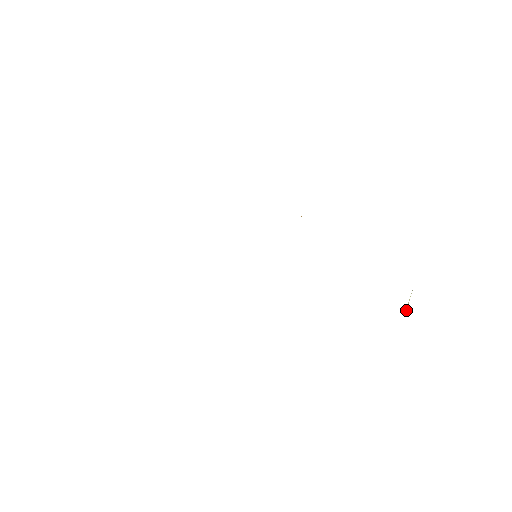
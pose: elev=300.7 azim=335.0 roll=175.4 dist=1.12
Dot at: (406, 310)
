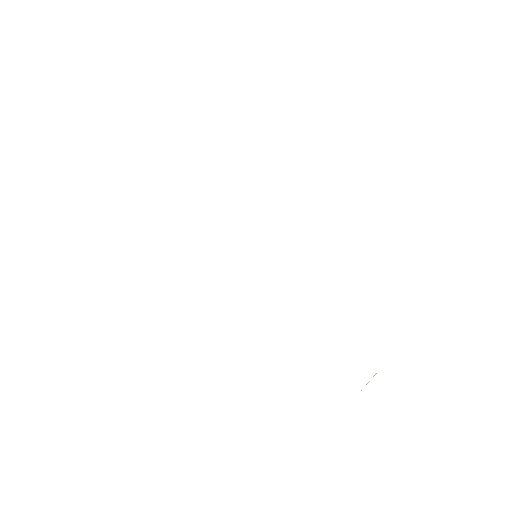
Dot at: occluded
